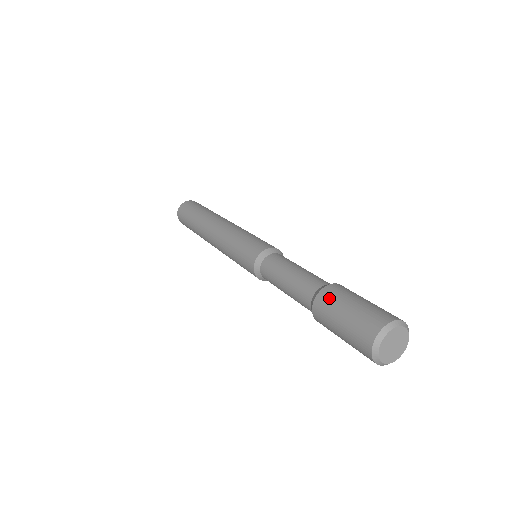
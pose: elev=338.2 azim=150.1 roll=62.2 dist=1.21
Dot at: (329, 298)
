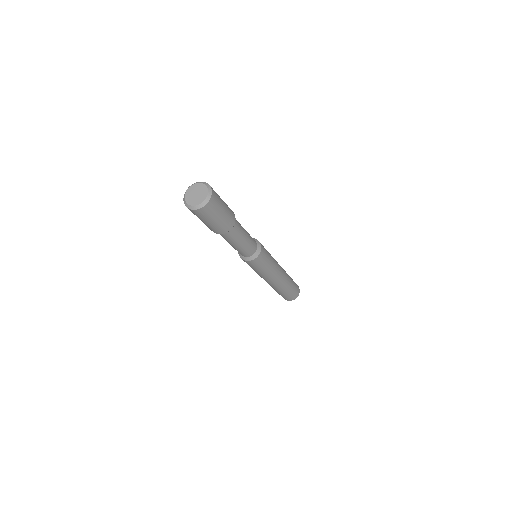
Dot at: occluded
